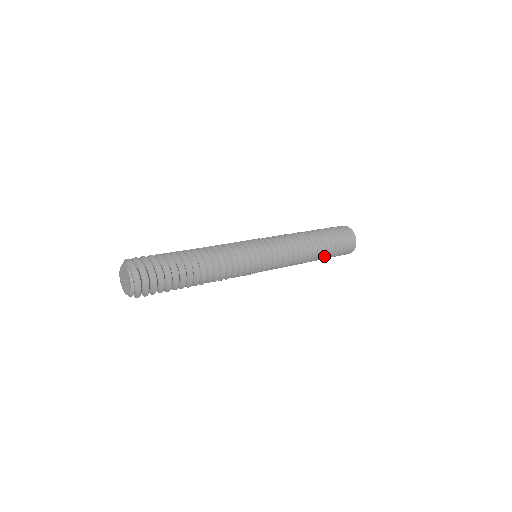
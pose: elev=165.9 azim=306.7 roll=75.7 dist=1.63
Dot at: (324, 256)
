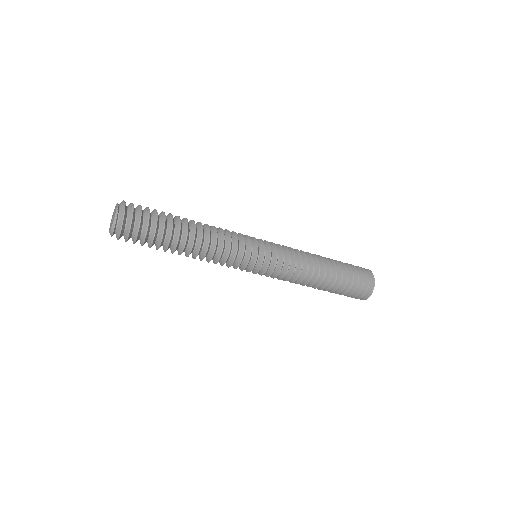
Dot at: (333, 285)
